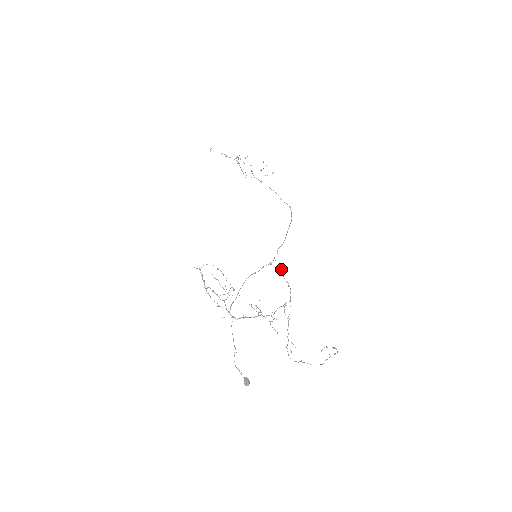
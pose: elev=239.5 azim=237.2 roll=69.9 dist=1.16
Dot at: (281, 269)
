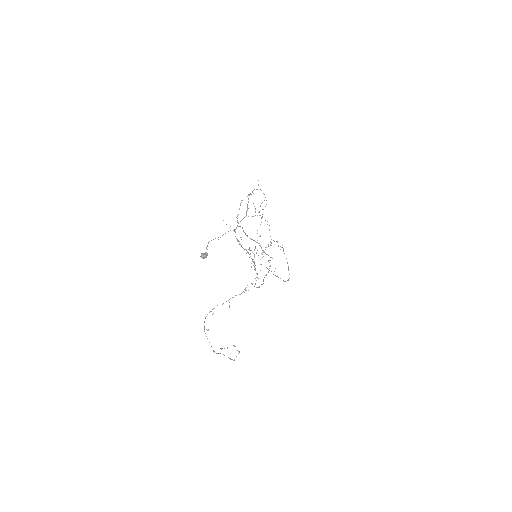
Dot at: (266, 275)
